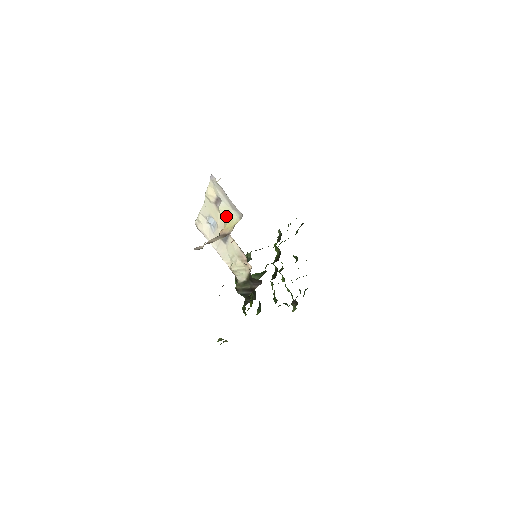
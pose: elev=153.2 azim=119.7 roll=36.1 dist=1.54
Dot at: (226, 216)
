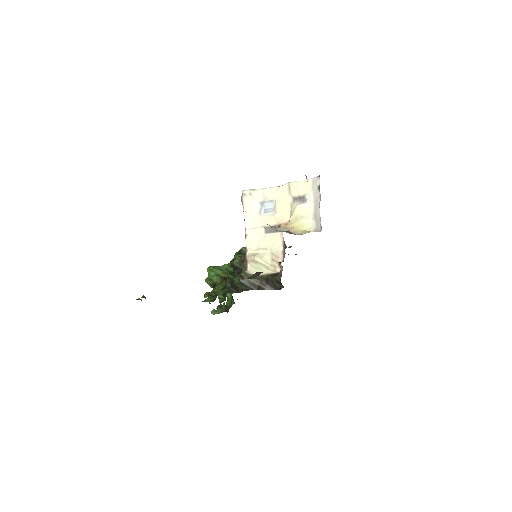
Dot at: (300, 217)
